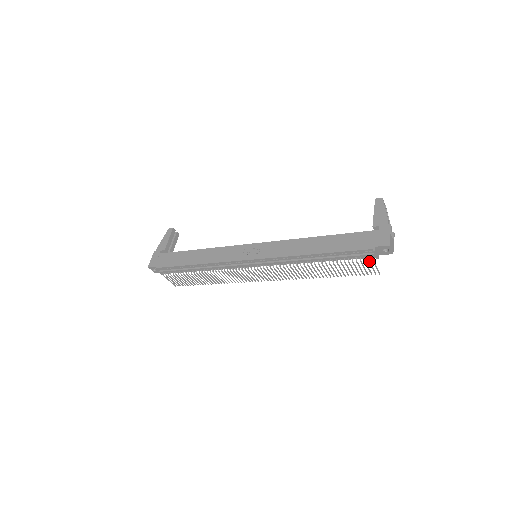
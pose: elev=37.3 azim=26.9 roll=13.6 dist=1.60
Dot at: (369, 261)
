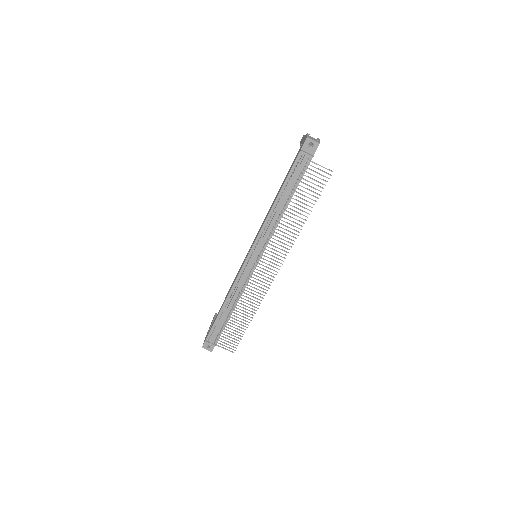
Dot at: (309, 164)
